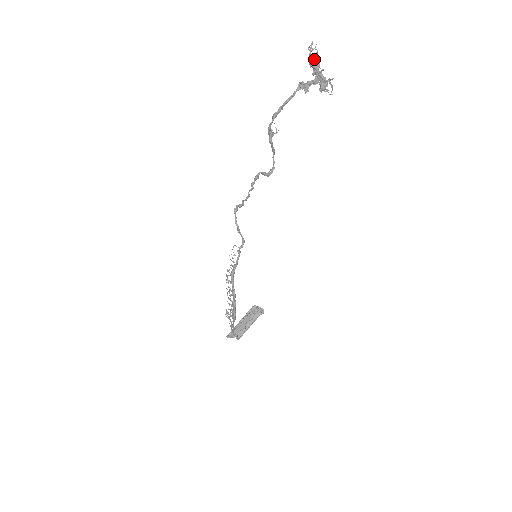
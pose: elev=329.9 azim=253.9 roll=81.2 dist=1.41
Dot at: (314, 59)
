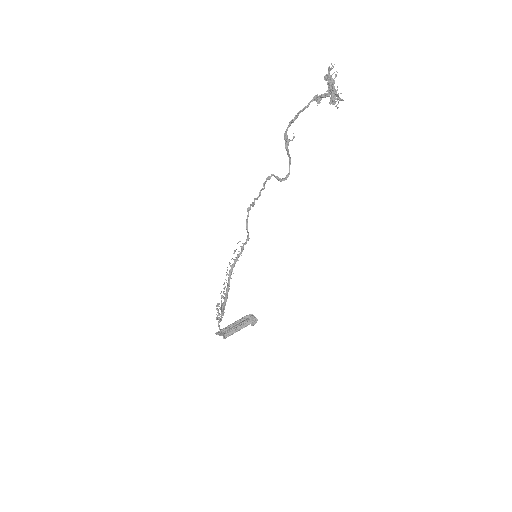
Dot at: (327, 75)
